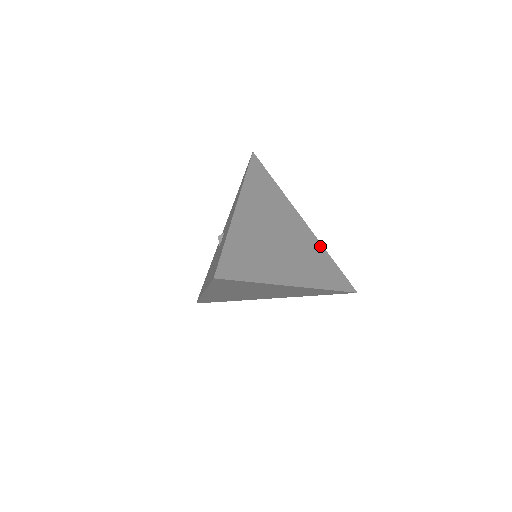
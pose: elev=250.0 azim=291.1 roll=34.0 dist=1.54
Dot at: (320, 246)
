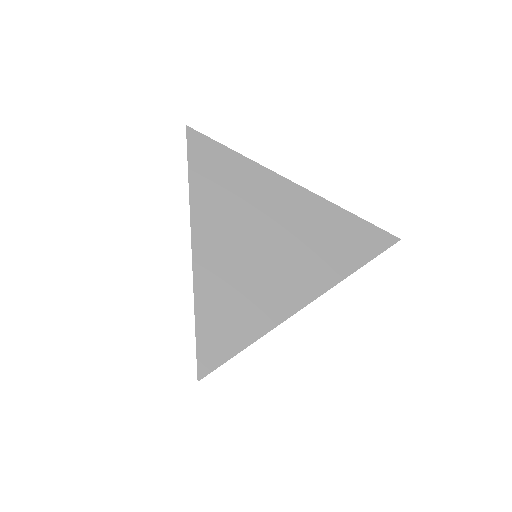
Dot at: (328, 207)
